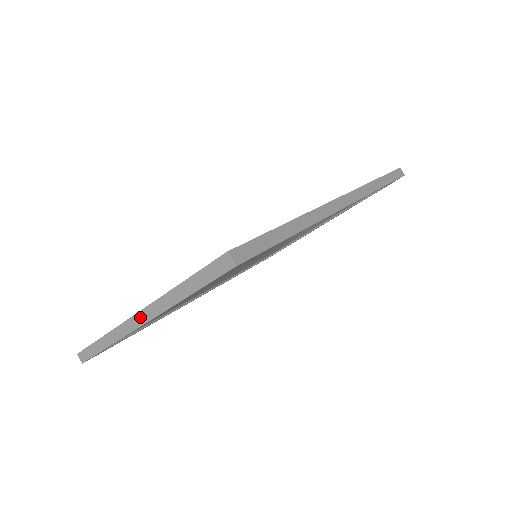
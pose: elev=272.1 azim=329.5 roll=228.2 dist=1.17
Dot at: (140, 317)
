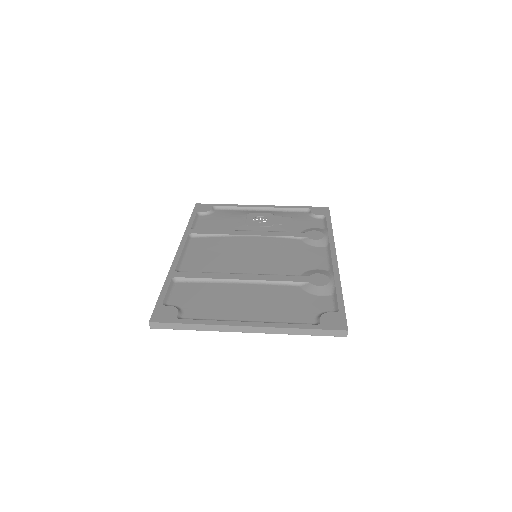
Dot at: (251, 329)
